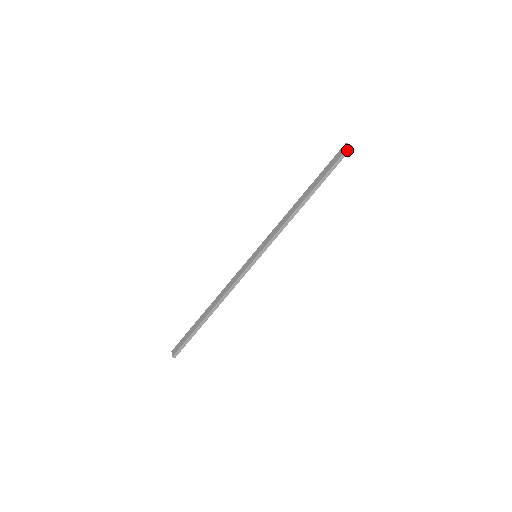
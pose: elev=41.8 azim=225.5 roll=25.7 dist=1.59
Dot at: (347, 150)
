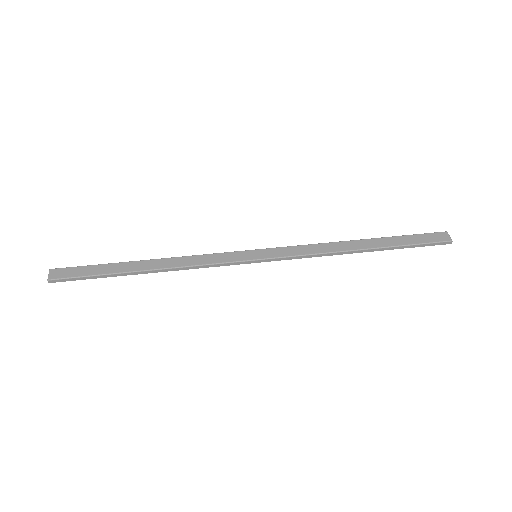
Dot at: (445, 242)
